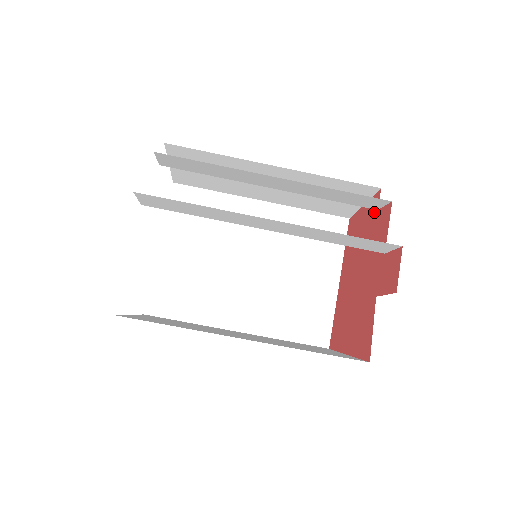
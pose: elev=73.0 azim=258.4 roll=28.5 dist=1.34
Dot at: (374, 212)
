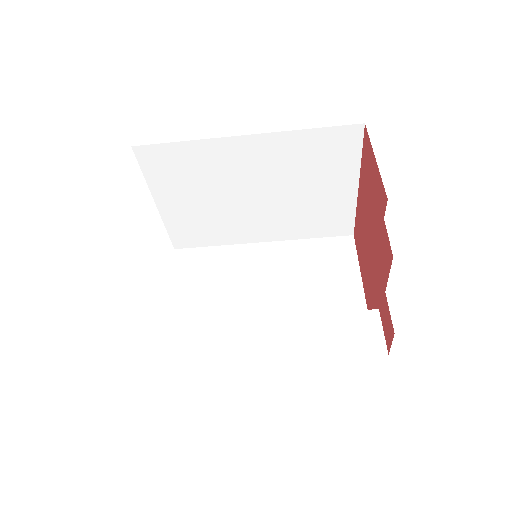
Dot at: (381, 210)
